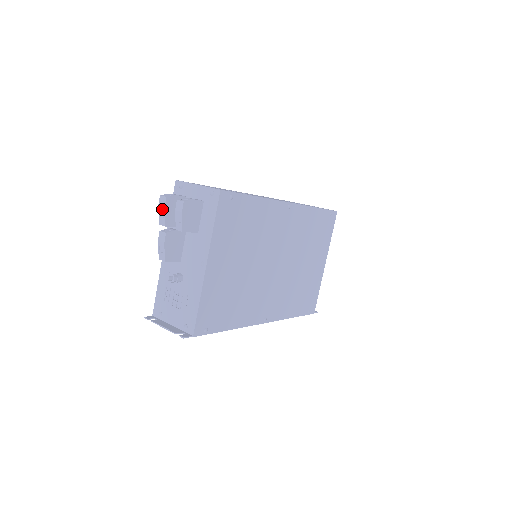
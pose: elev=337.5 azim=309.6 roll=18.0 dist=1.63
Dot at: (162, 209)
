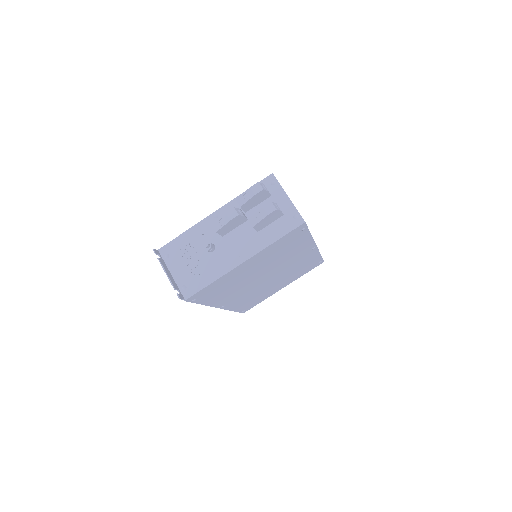
Dot at: (251, 193)
